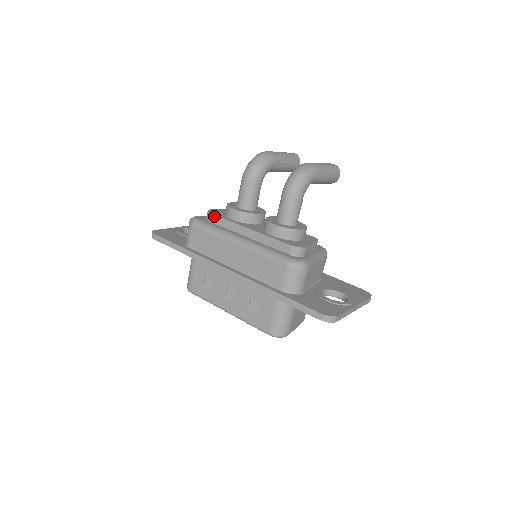
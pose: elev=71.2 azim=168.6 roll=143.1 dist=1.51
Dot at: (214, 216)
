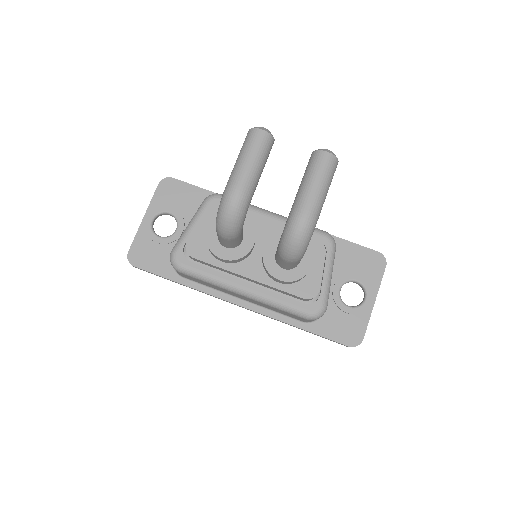
Dot at: (199, 261)
